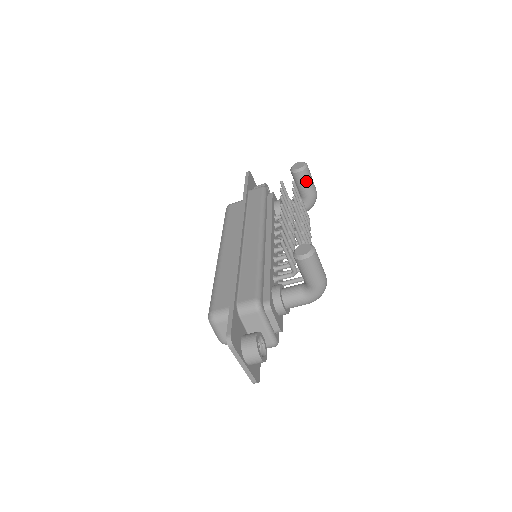
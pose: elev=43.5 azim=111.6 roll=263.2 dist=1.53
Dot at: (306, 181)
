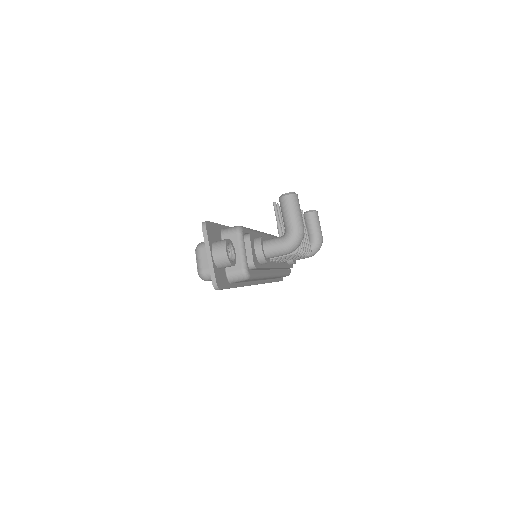
Dot at: (314, 222)
